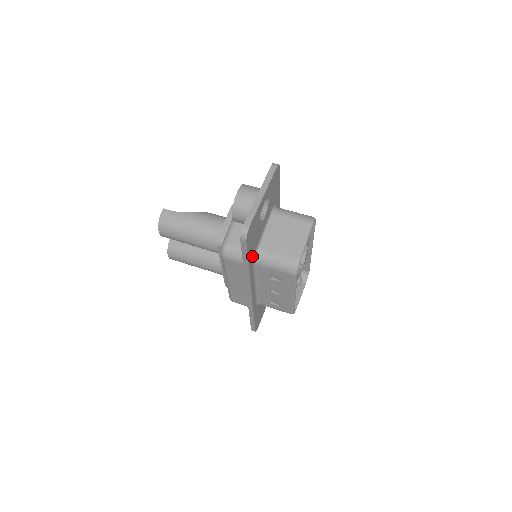
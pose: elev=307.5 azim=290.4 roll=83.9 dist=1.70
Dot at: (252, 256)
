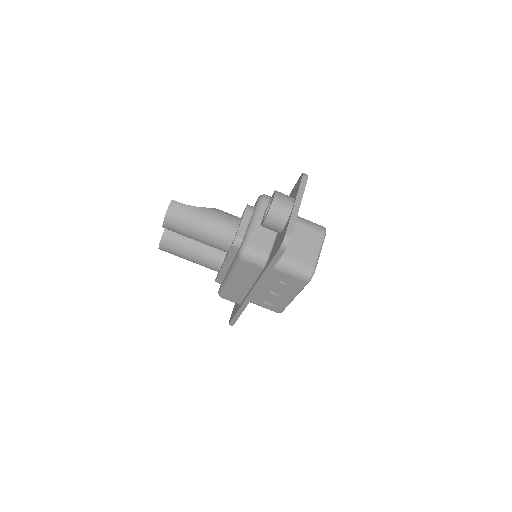
Dot at: occluded
